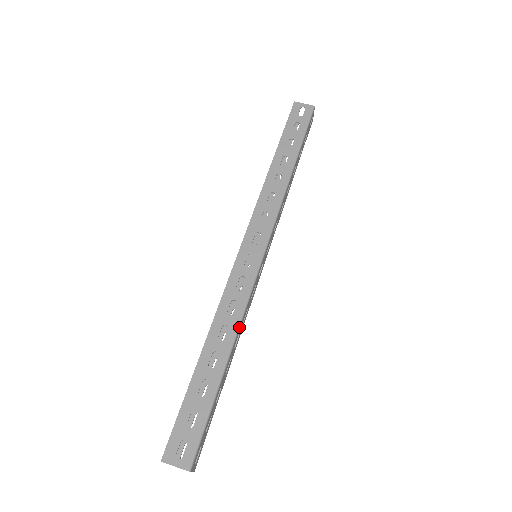
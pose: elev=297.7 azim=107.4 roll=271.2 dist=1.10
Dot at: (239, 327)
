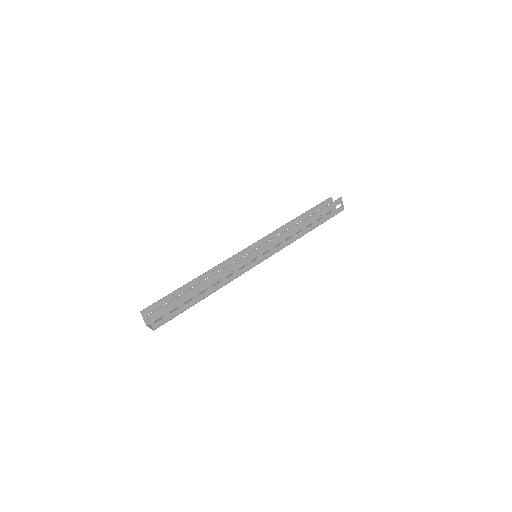
Dot at: occluded
